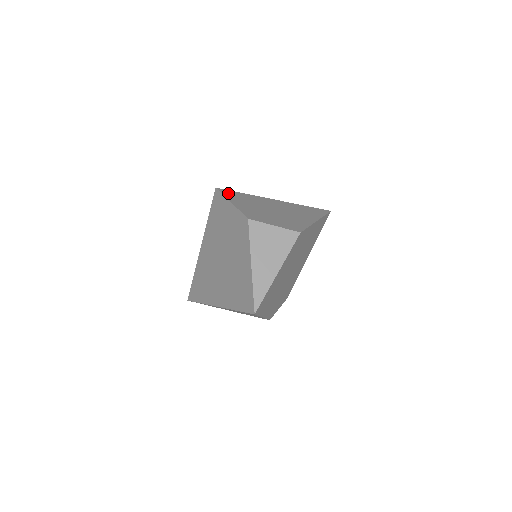
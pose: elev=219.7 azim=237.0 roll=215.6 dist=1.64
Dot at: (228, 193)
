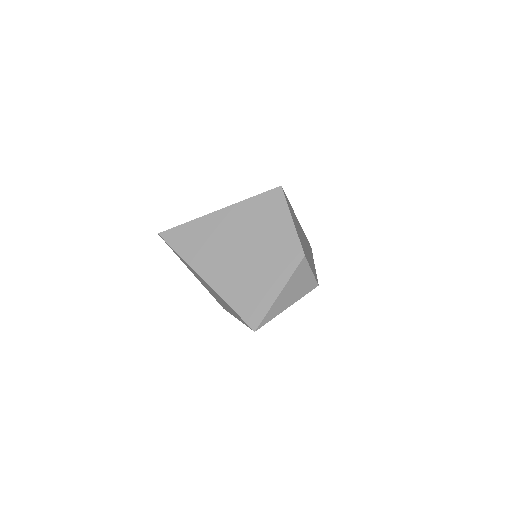
Dot at: (287, 200)
